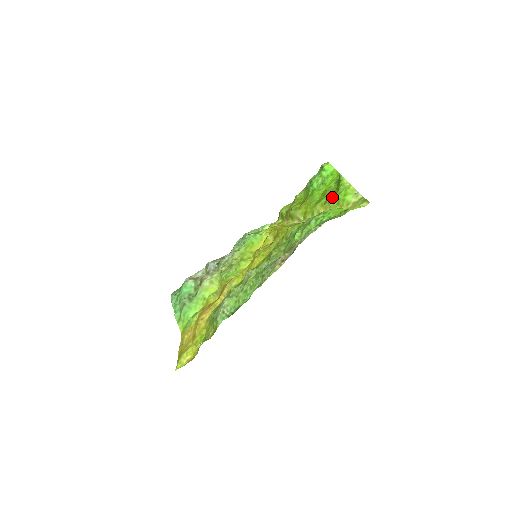
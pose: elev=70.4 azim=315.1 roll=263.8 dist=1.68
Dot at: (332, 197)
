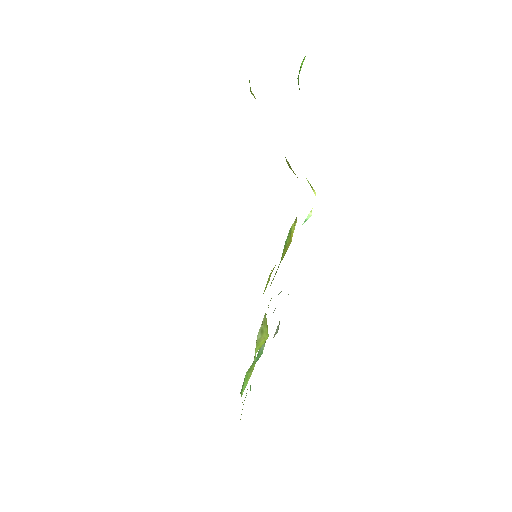
Dot at: occluded
